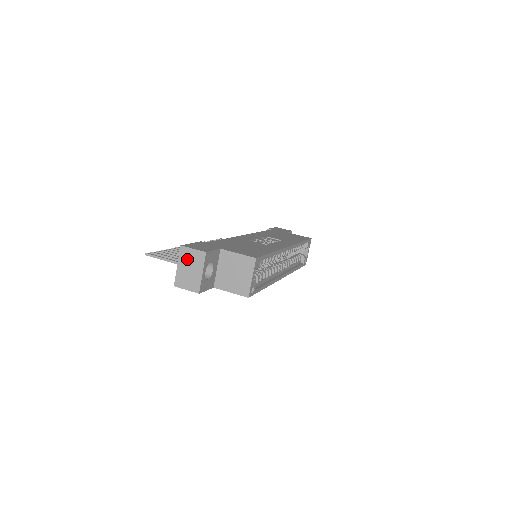
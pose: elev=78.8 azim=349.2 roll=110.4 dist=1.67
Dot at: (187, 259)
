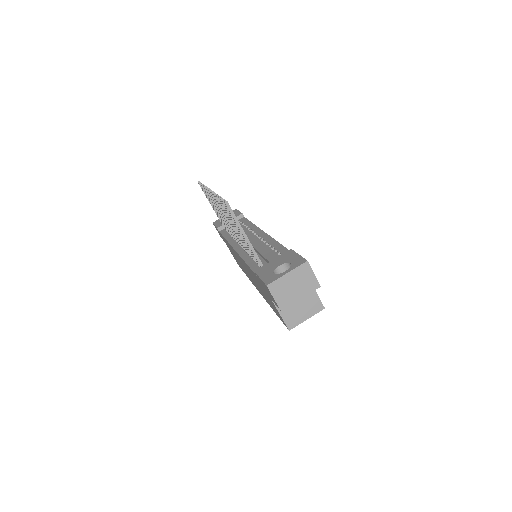
Dot at: (301, 276)
